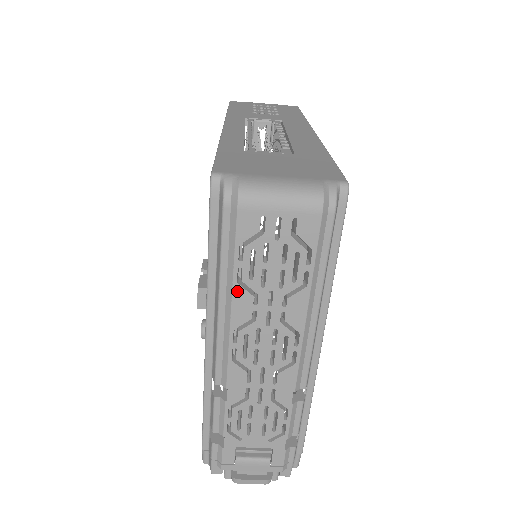
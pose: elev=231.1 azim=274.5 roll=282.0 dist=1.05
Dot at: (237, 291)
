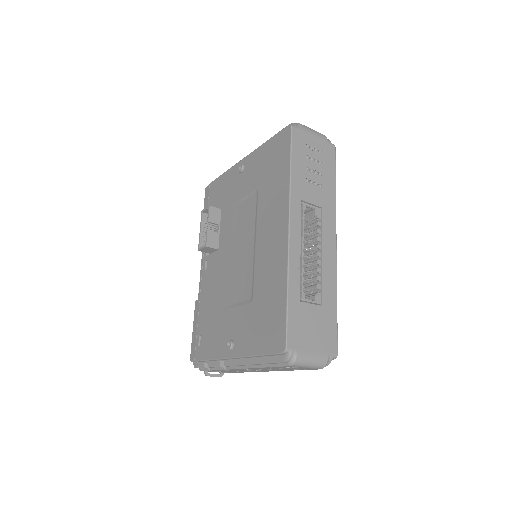
Dot at: occluded
